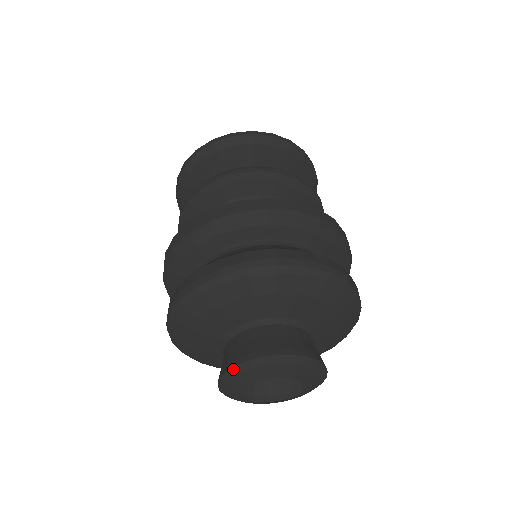
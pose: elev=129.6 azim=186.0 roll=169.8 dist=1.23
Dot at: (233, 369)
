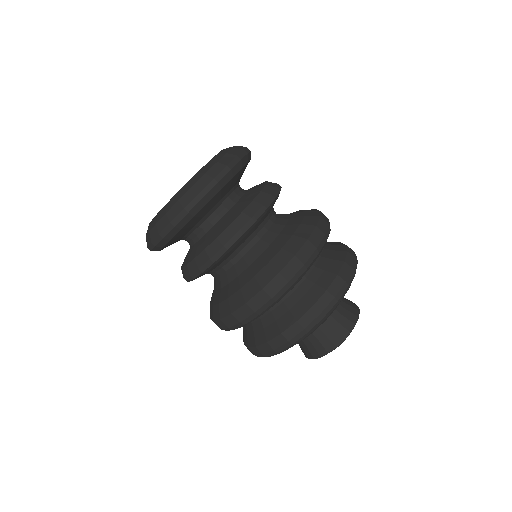
Dot at: occluded
